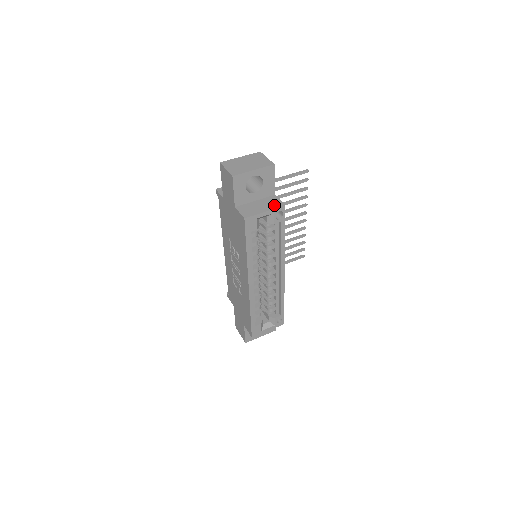
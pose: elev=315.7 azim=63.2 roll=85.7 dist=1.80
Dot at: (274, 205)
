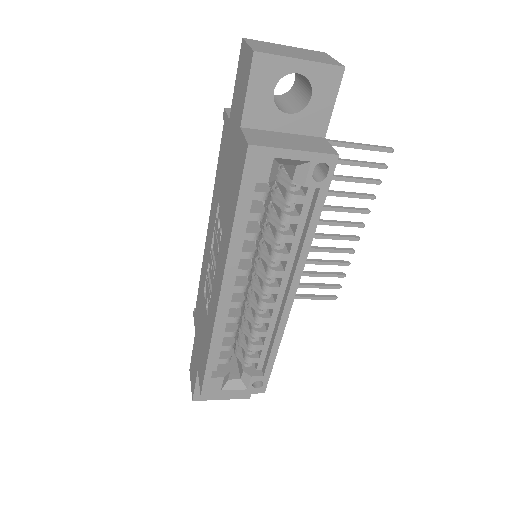
Dot at: (317, 147)
